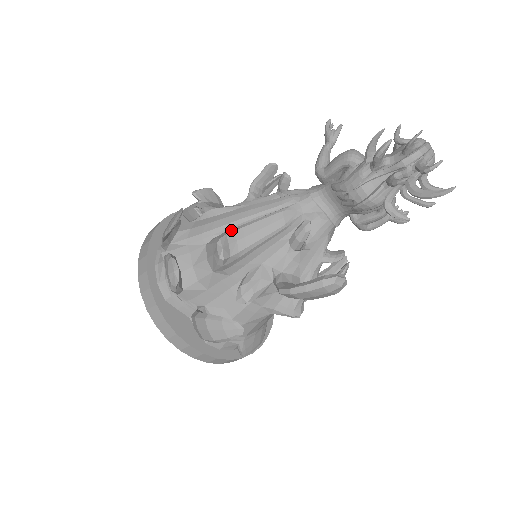
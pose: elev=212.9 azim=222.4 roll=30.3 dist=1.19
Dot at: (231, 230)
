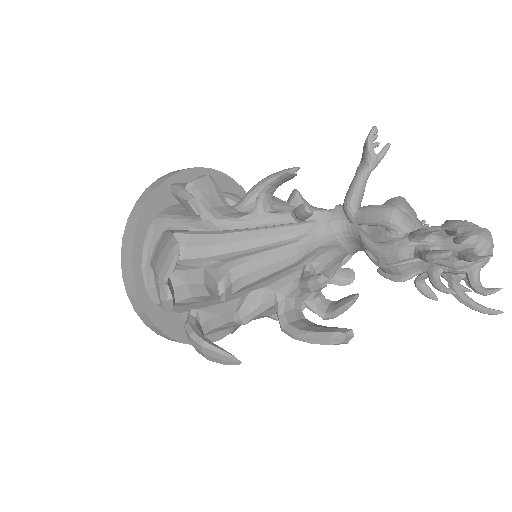
Dot at: (234, 263)
